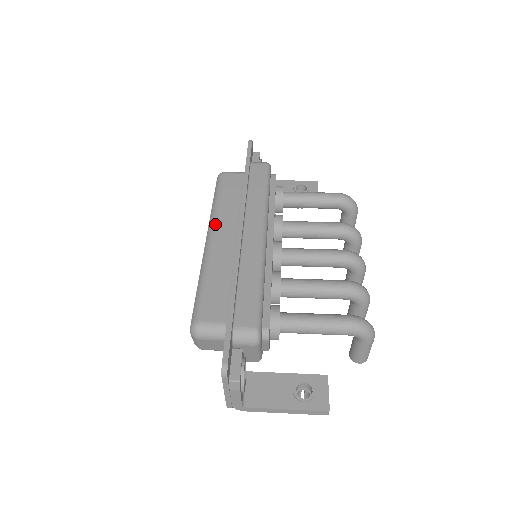
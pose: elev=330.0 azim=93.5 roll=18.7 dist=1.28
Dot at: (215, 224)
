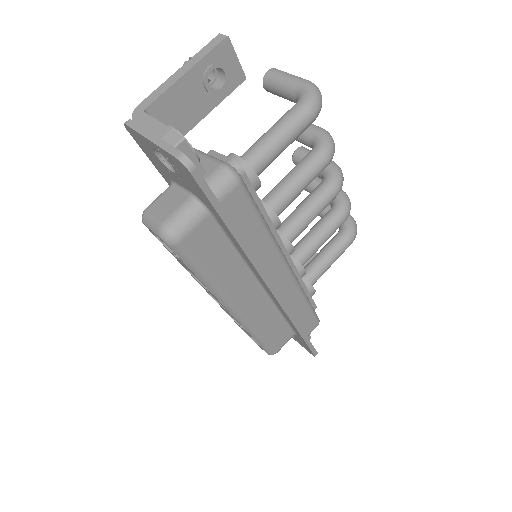
Dot at: (232, 300)
